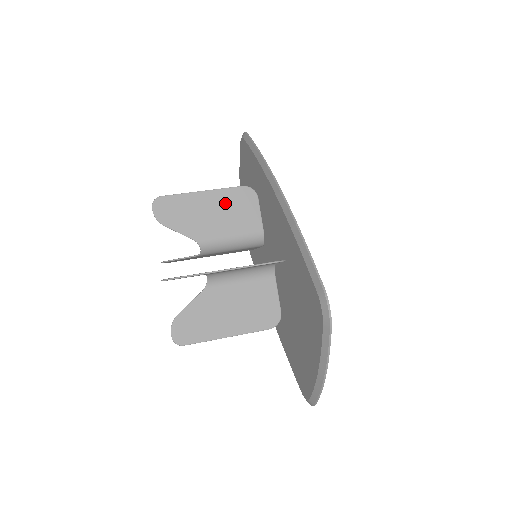
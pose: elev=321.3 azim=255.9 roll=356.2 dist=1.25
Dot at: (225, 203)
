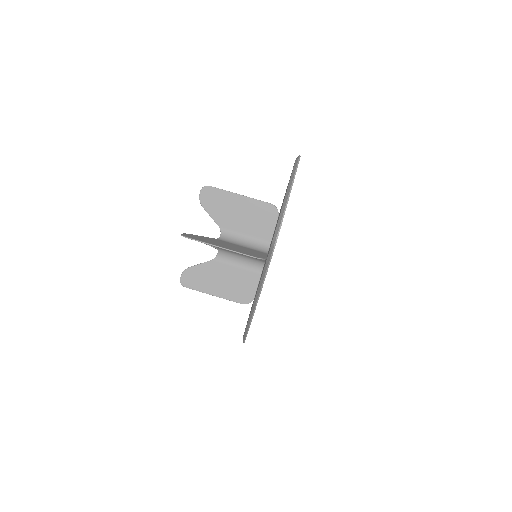
Dot at: occluded
